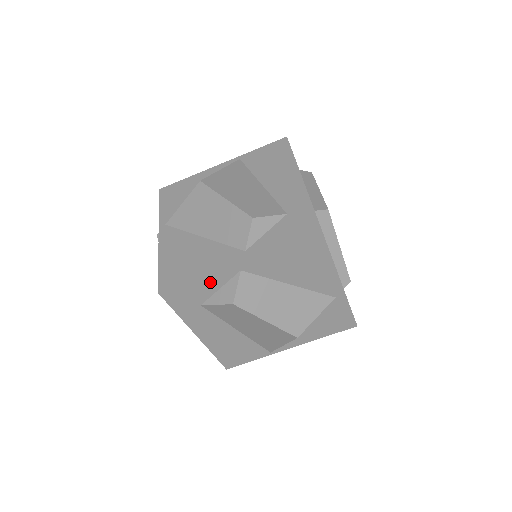
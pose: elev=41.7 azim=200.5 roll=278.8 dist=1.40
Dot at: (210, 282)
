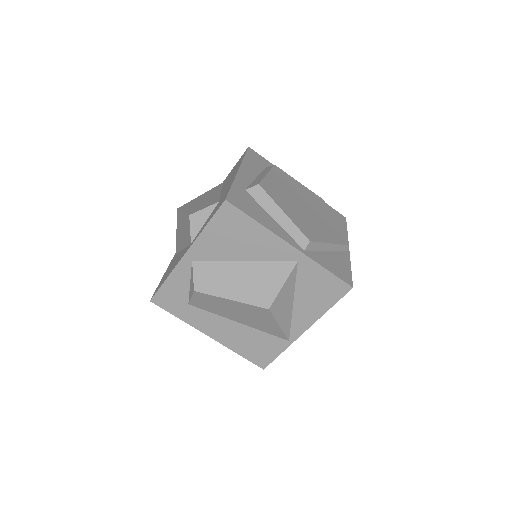
Dot at: (178, 279)
